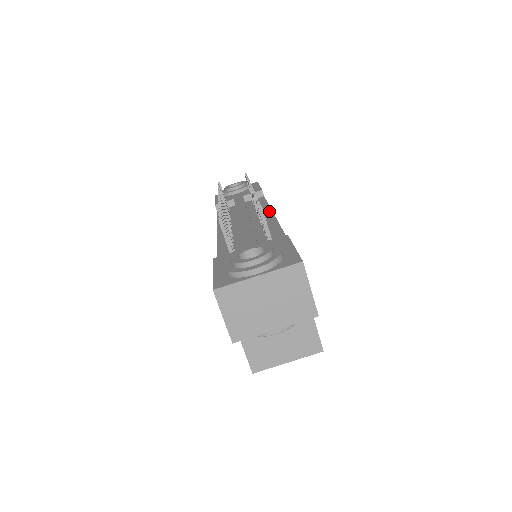
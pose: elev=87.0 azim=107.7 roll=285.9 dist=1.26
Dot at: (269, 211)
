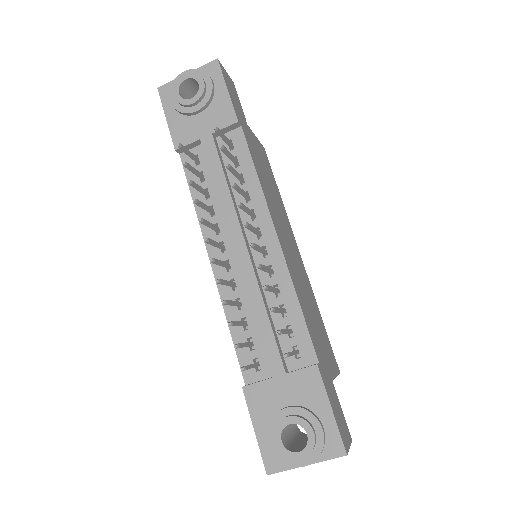
Dot at: (266, 215)
